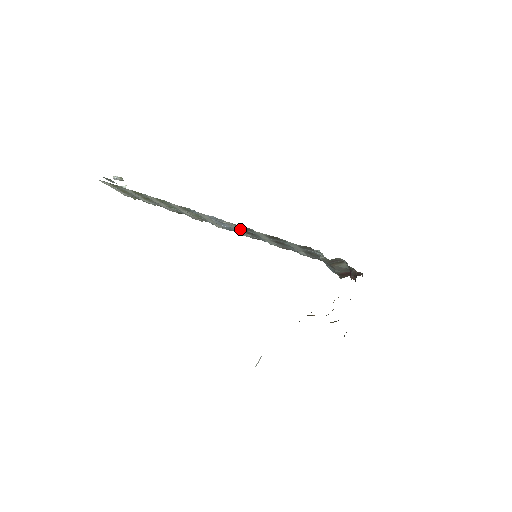
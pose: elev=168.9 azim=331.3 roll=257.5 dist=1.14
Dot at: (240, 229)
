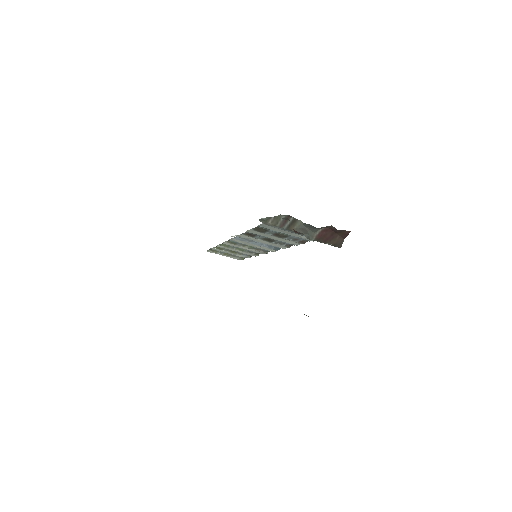
Dot at: (259, 239)
